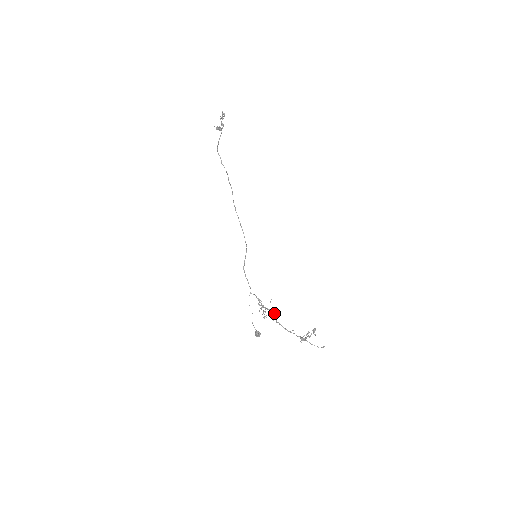
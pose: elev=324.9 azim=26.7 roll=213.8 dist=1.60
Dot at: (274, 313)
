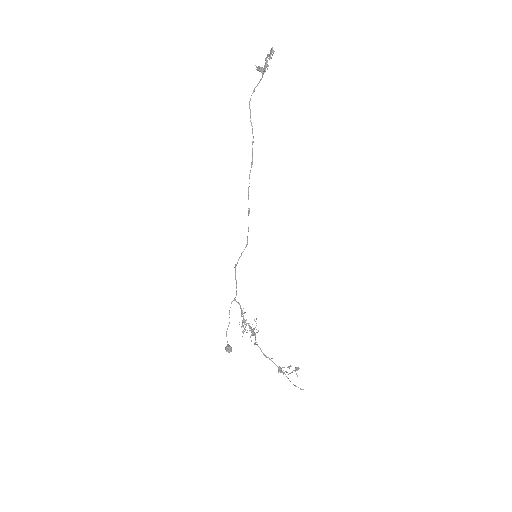
Dot at: (255, 334)
